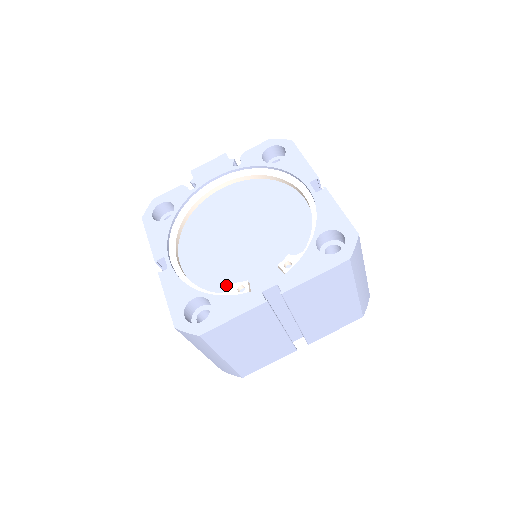
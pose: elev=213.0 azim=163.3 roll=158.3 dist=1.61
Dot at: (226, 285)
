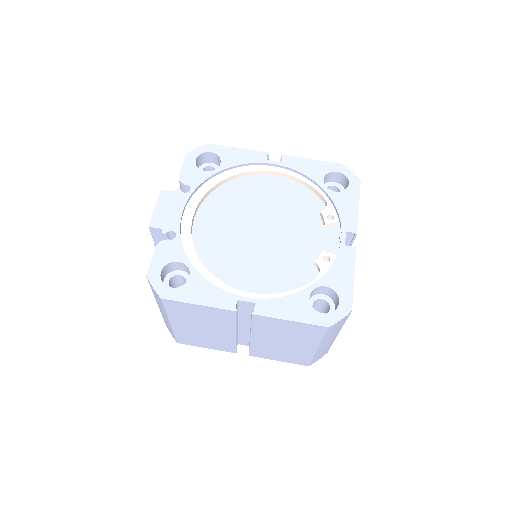
Dot at: (308, 270)
